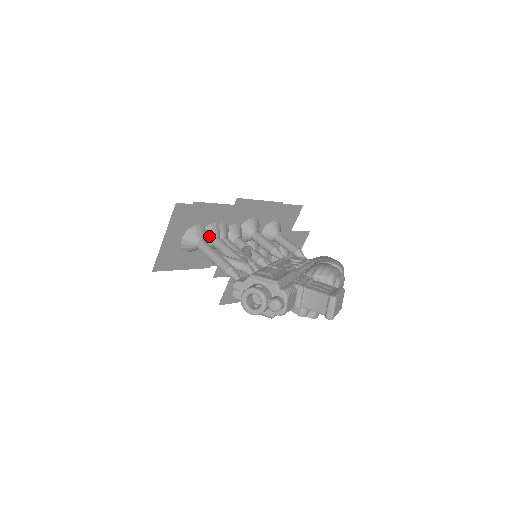
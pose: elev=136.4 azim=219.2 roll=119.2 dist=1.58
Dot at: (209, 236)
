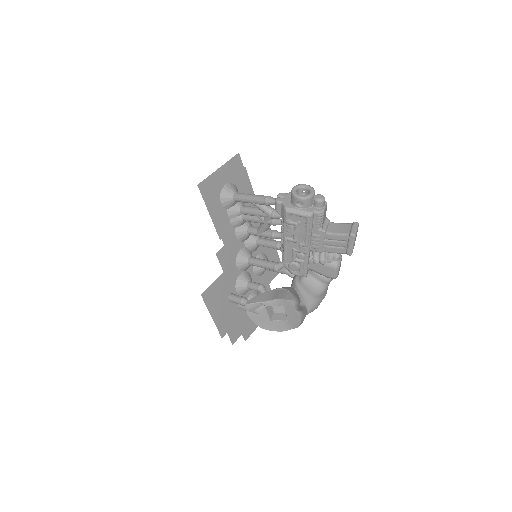
Dot at: (240, 202)
